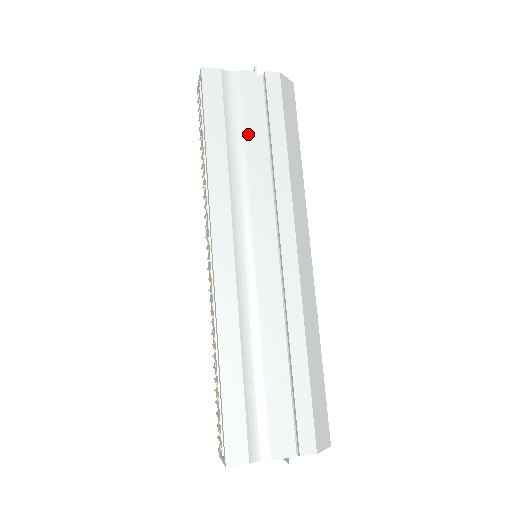
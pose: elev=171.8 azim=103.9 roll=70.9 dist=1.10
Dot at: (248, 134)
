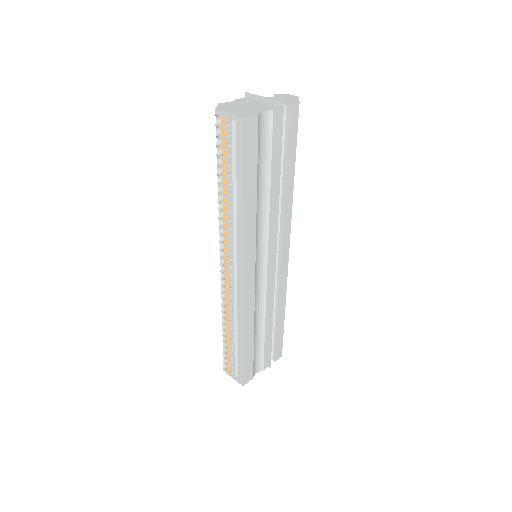
Dot at: (271, 175)
